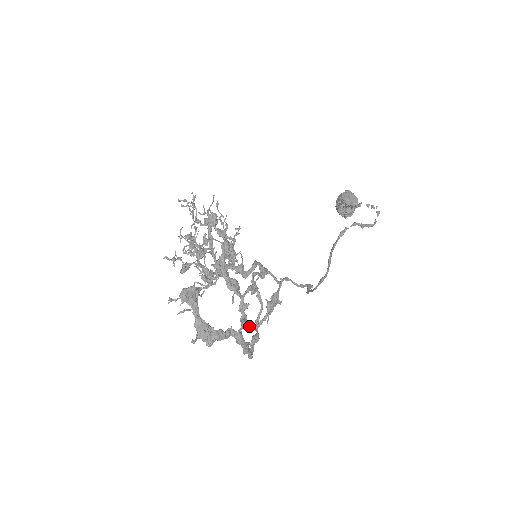
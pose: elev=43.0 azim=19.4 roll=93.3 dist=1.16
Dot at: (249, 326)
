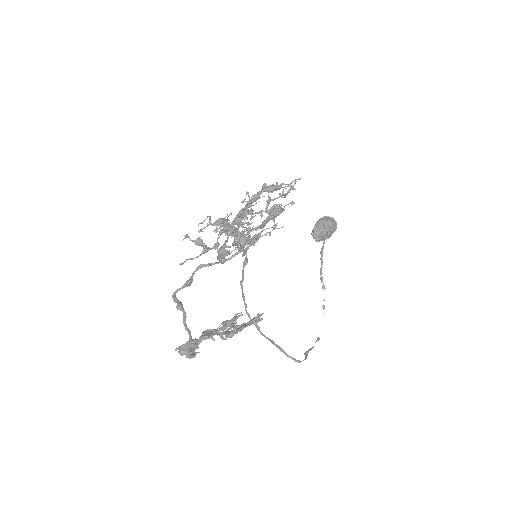
Dot at: occluded
